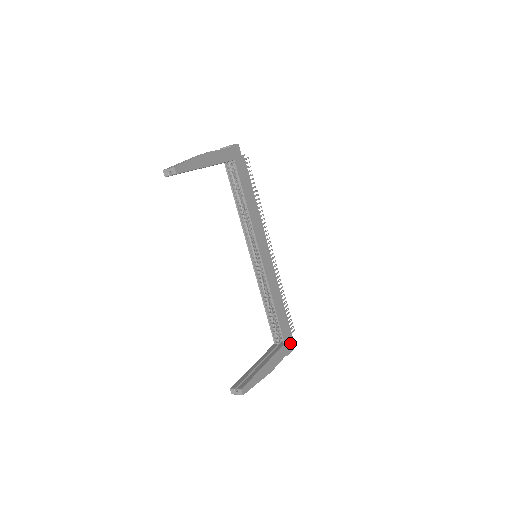
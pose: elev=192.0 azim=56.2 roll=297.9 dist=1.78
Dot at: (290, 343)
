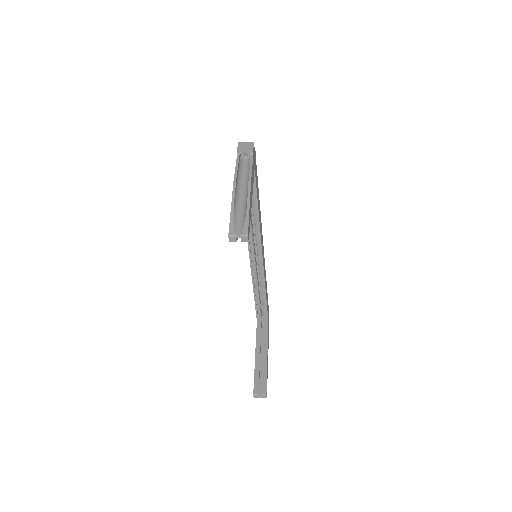
Dot at: occluded
